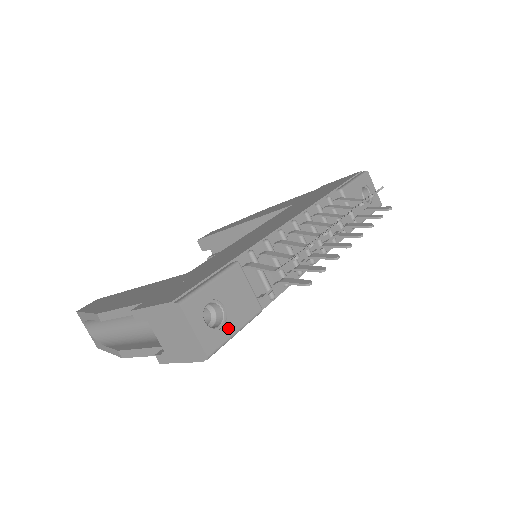
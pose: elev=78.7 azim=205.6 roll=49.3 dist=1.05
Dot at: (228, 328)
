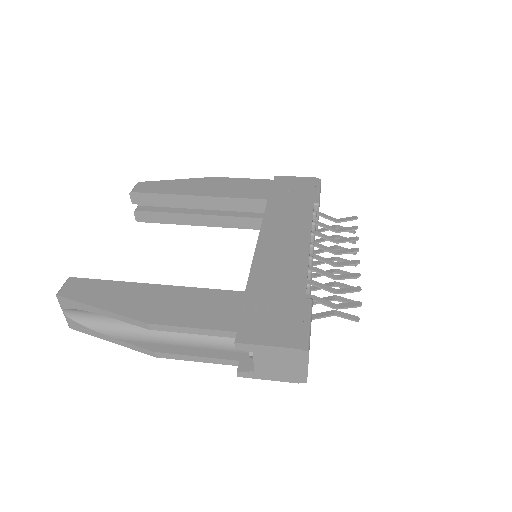
Dot at: occluded
